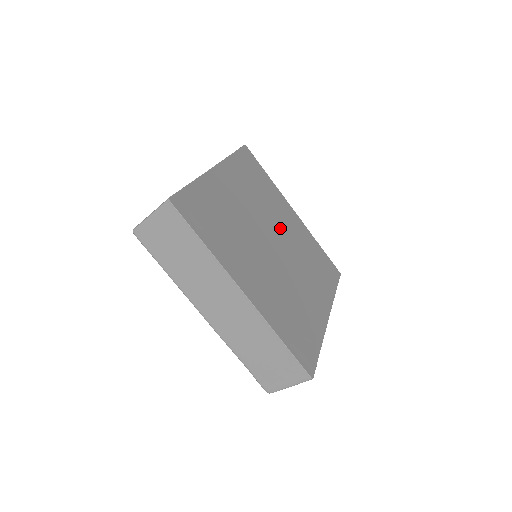
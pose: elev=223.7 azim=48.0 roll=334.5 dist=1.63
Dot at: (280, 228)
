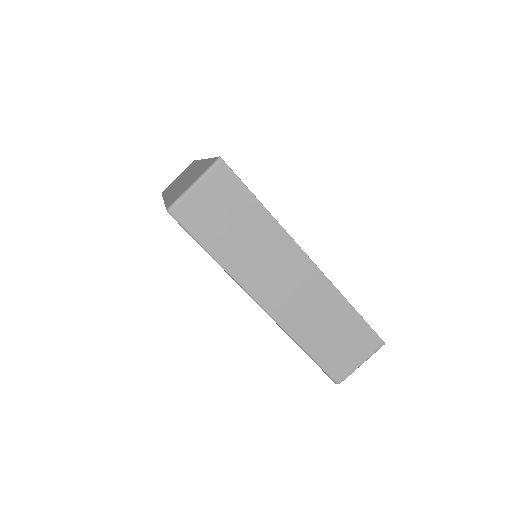
Dot at: occluded
